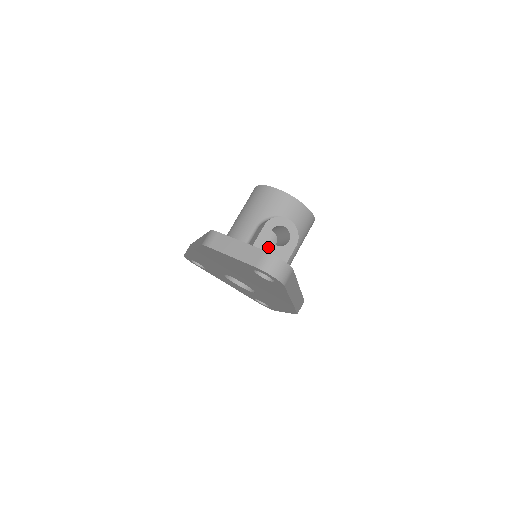
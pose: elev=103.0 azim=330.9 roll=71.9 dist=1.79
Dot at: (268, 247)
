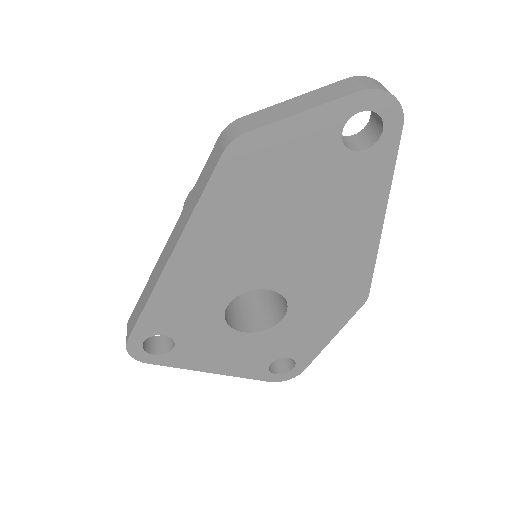
Dot at: occluded
